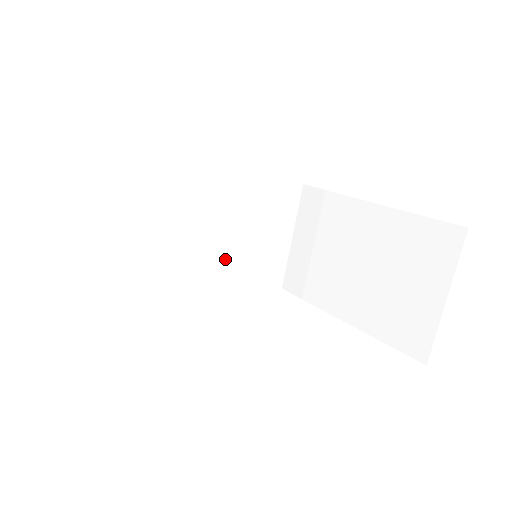
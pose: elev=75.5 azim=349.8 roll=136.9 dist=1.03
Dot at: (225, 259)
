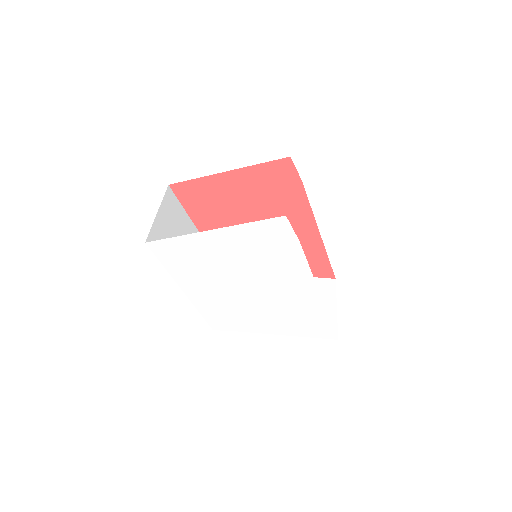
Dot at: occluded
